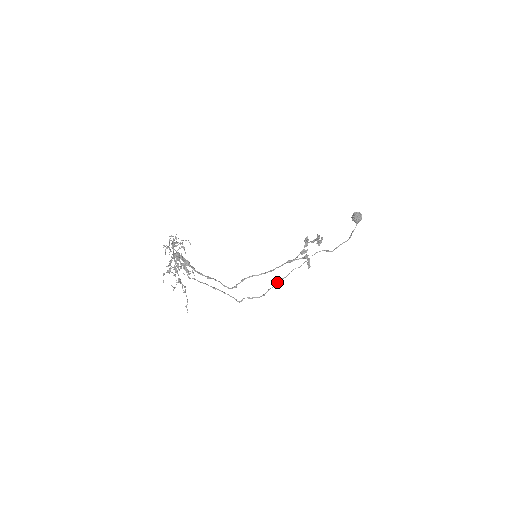
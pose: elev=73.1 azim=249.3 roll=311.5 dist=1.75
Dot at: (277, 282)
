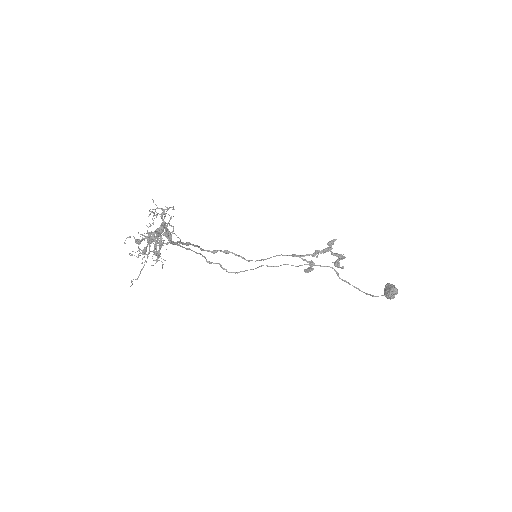
Dot at: occluded
